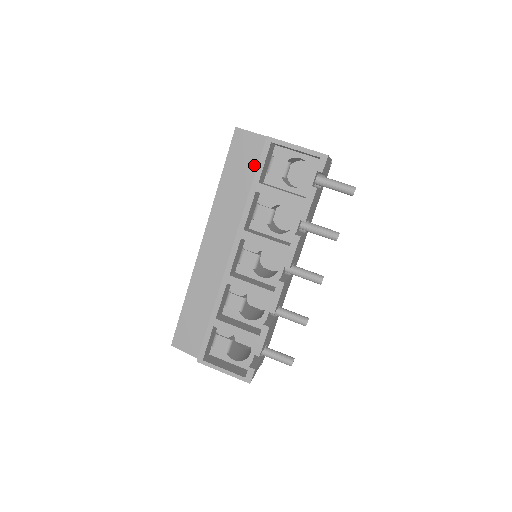
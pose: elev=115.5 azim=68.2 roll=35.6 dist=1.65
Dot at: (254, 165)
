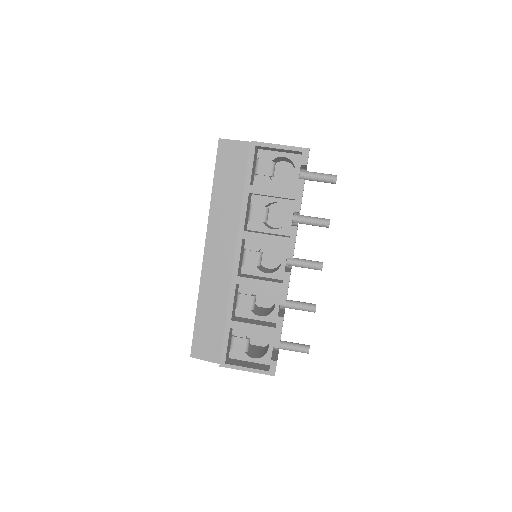
Dot at: (242, 170)
